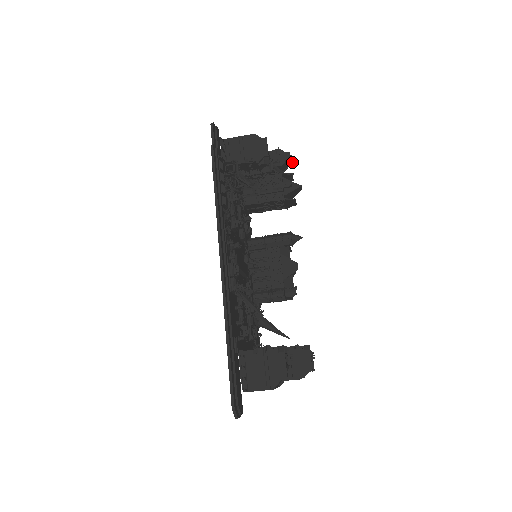
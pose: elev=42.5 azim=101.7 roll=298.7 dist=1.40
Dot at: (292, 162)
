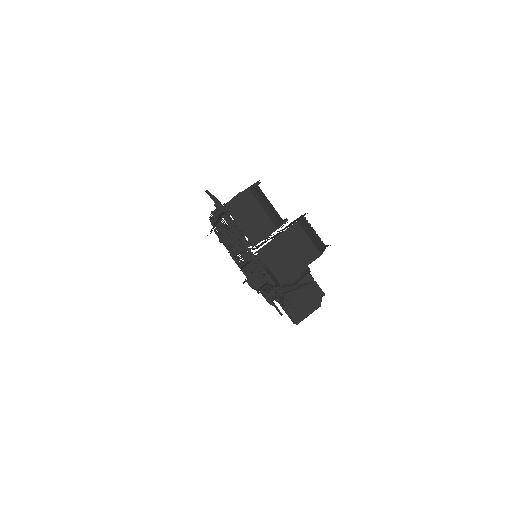
Dot at: occluded
